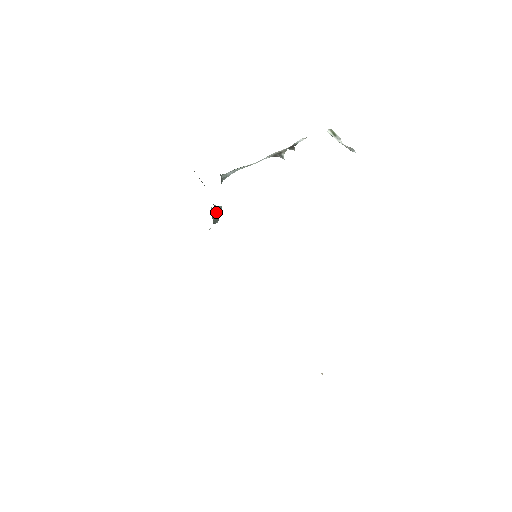
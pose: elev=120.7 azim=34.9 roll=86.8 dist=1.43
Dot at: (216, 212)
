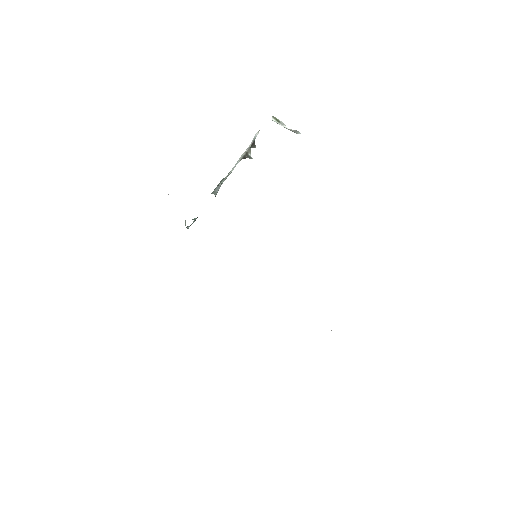
Dot at: (191, 224)
